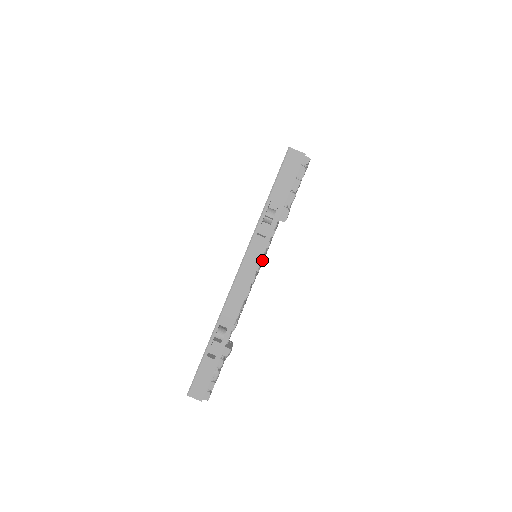
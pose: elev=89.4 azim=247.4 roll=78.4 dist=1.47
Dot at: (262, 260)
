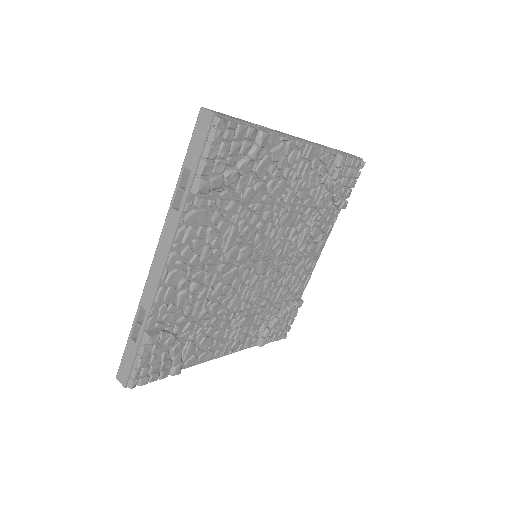
Dot at: (176, 237)
